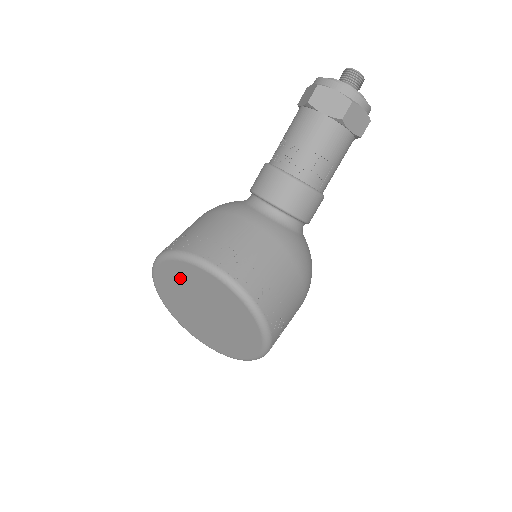
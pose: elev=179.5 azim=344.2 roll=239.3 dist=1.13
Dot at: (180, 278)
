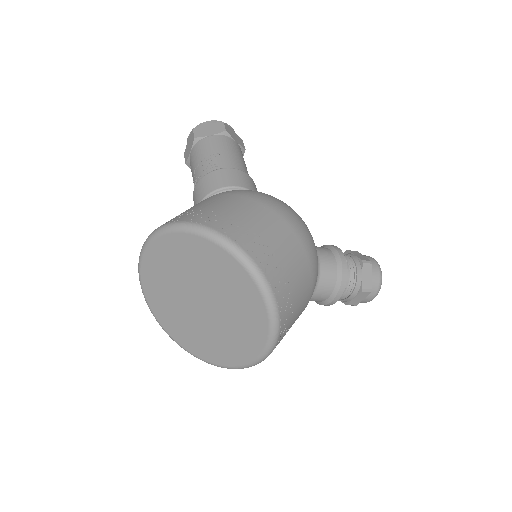
Dot at: (165, 305)
